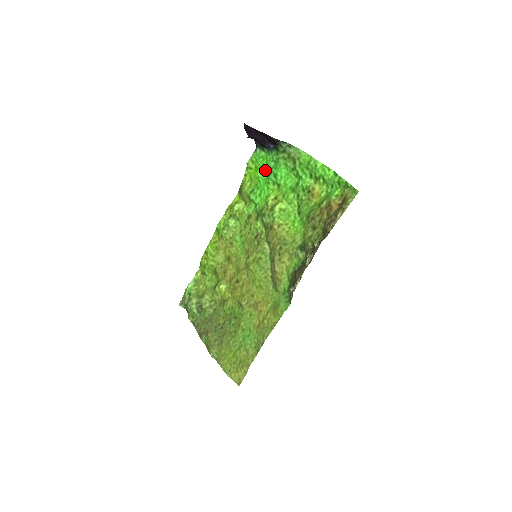
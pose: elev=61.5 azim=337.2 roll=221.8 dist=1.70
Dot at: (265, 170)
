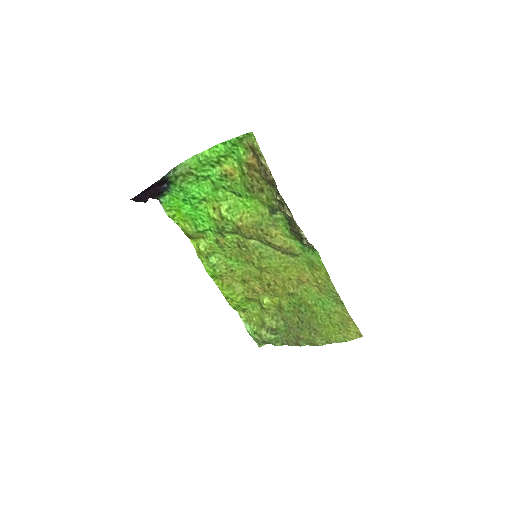
Dot at: (183, 204)
